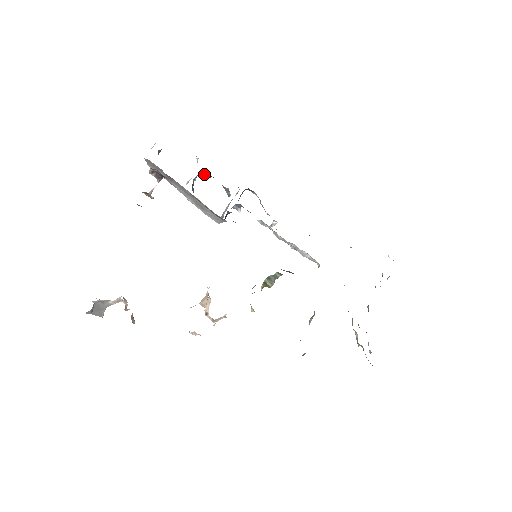
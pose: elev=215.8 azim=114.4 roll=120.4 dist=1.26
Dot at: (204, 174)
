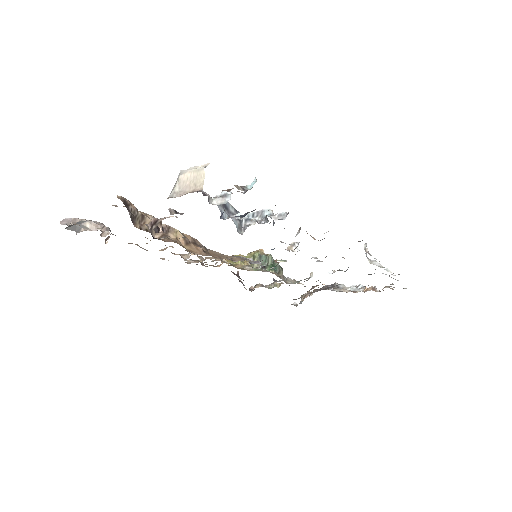
Dot at: occluded
